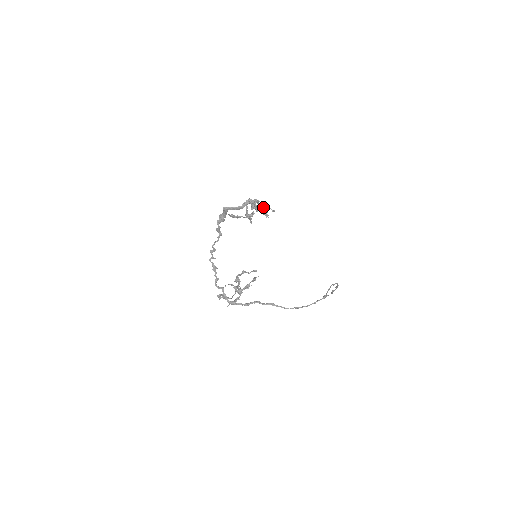
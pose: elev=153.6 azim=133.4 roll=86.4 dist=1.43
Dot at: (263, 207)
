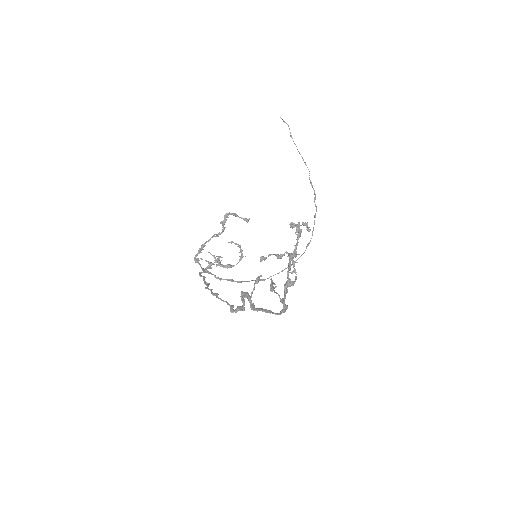
Dot at: occluded
